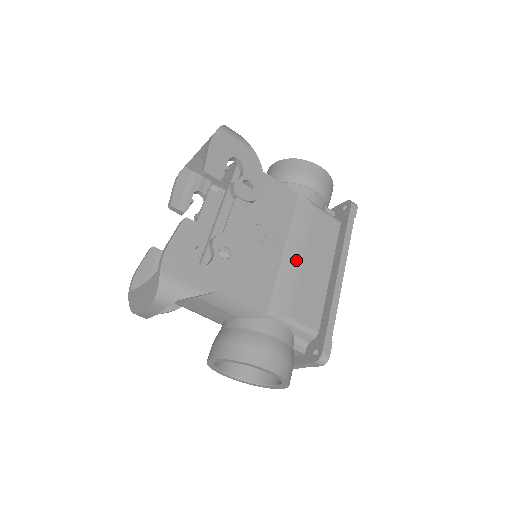
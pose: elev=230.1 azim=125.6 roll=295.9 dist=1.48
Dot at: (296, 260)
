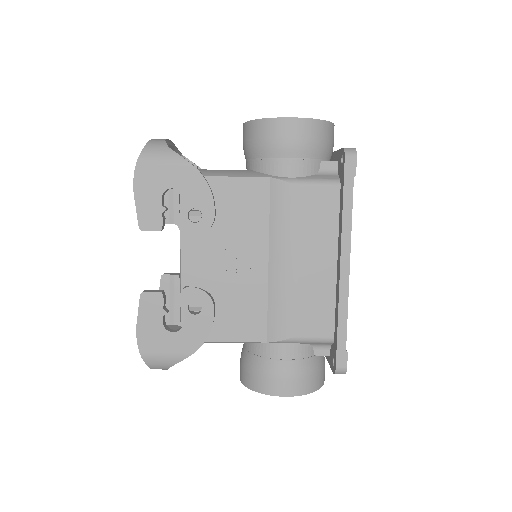
Dot at: (285, 269)
